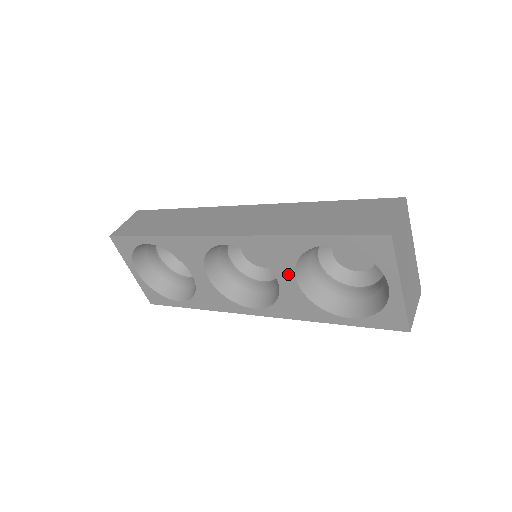
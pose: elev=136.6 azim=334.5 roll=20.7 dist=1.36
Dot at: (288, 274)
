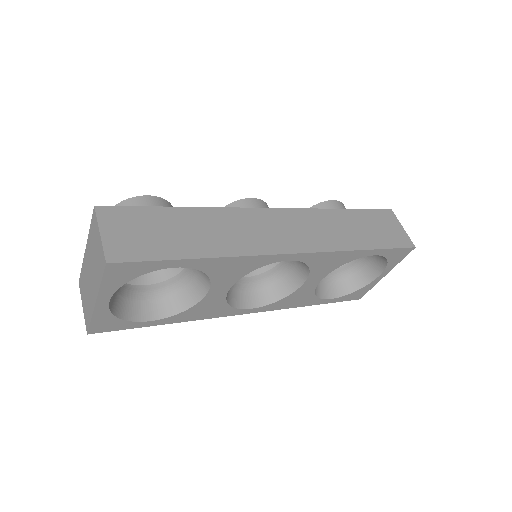
Dot at: (319, 277)
